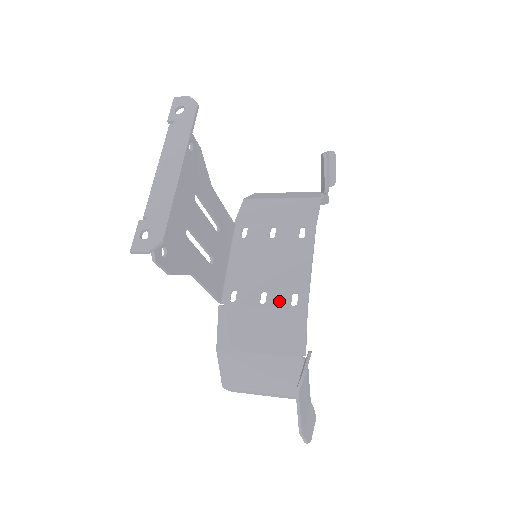
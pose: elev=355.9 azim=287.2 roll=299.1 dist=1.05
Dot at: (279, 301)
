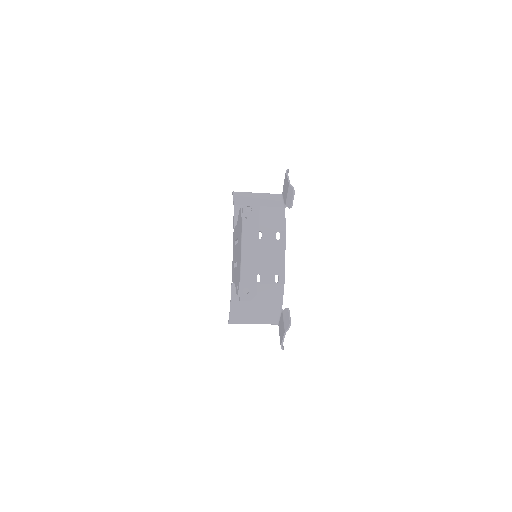
Dot at: (268, 280)
